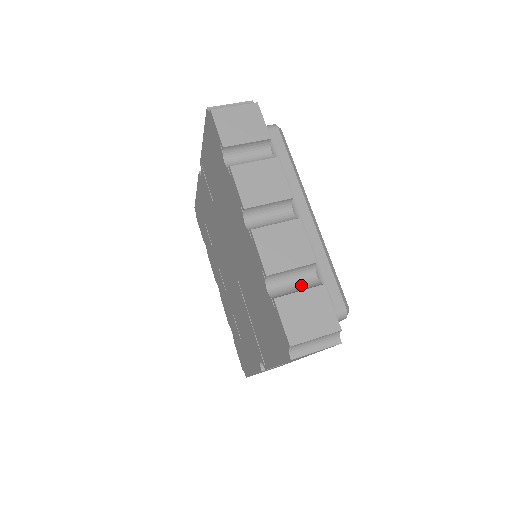
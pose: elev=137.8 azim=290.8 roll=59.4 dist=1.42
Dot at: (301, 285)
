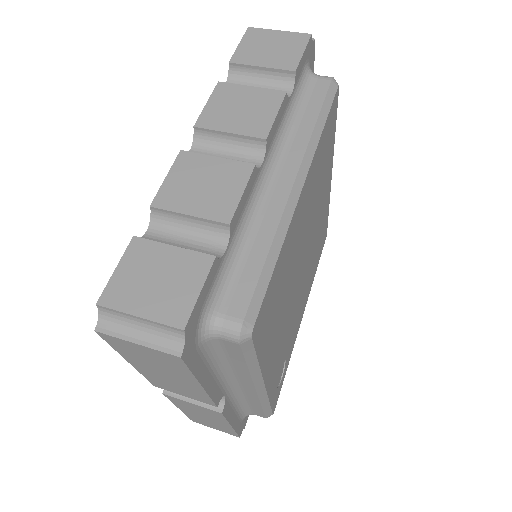
Dot at: (193, 248)
